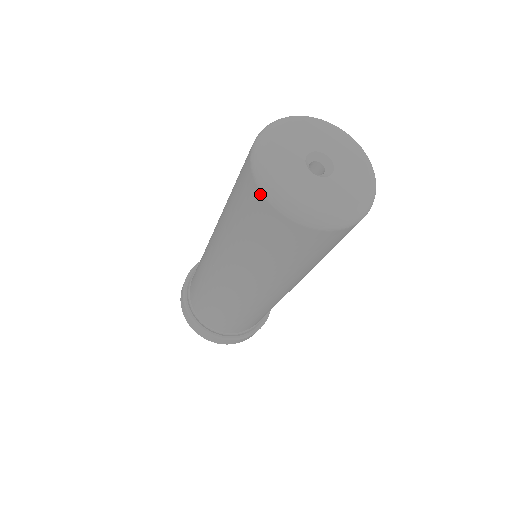
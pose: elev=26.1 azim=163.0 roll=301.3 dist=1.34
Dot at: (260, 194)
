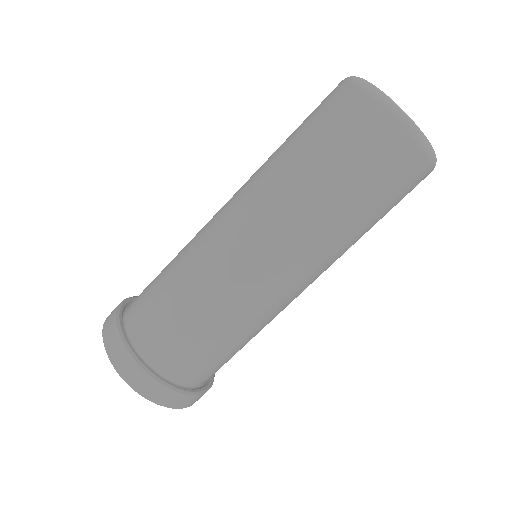
Dot at: occluded
